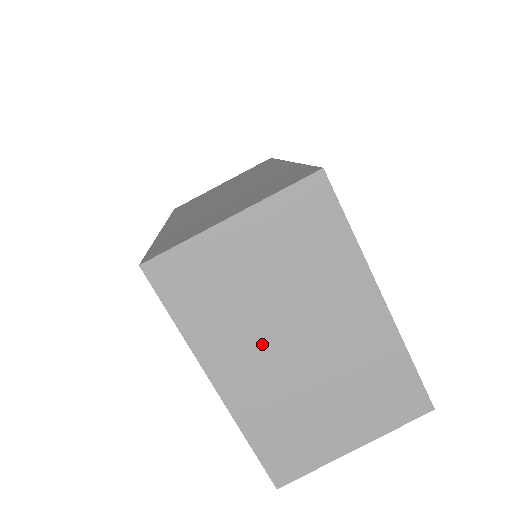
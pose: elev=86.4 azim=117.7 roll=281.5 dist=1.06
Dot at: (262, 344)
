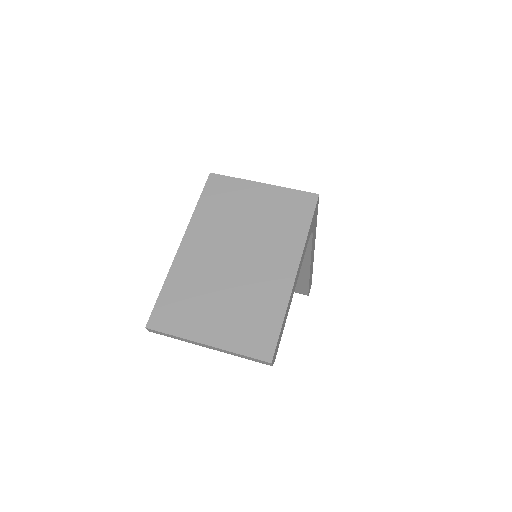
Dot at: (221, 243)
